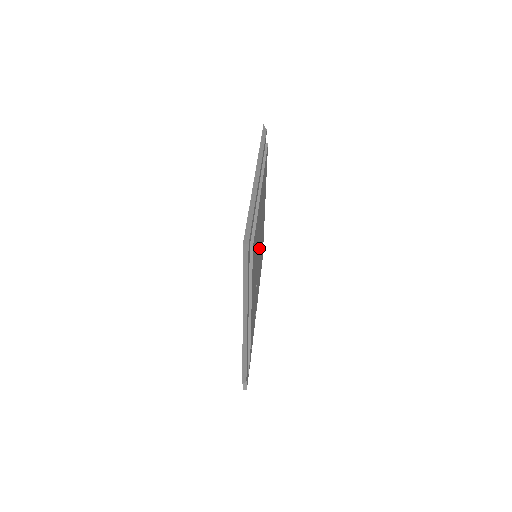
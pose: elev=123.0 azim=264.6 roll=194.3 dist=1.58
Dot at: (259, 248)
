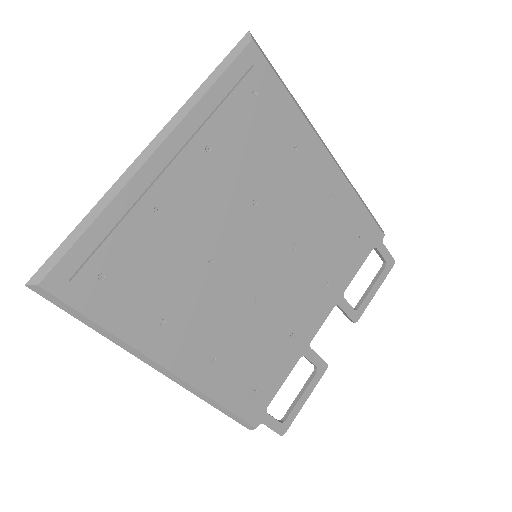
Dot at: (253, 245)
